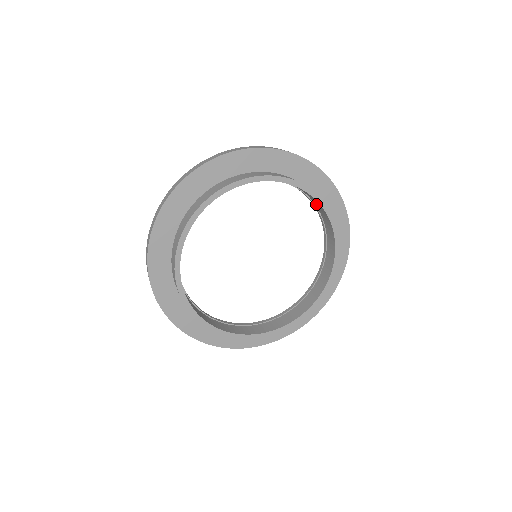
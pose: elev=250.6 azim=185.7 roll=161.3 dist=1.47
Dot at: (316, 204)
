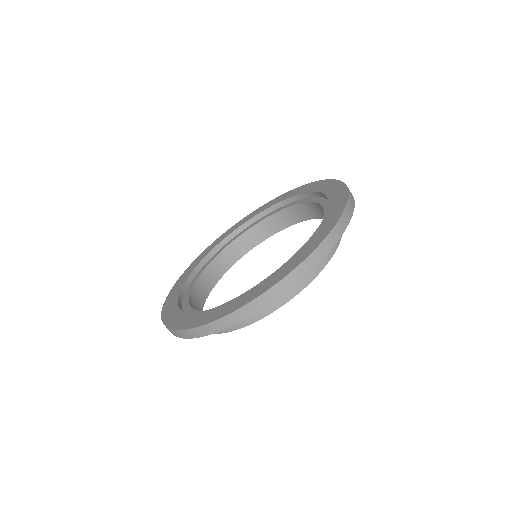
Dot at: (311, 208)
